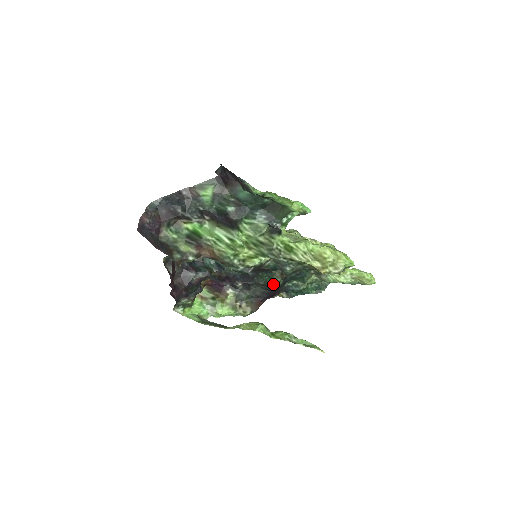
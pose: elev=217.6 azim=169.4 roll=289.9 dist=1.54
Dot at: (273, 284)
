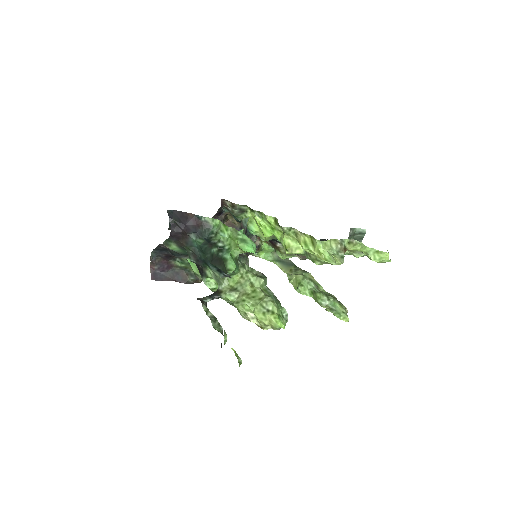
Dot at: occluded
